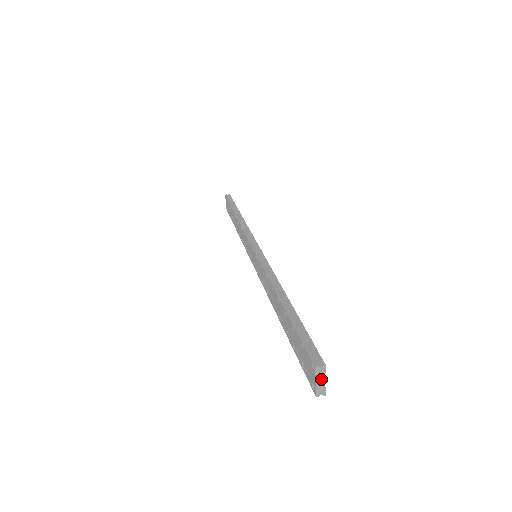
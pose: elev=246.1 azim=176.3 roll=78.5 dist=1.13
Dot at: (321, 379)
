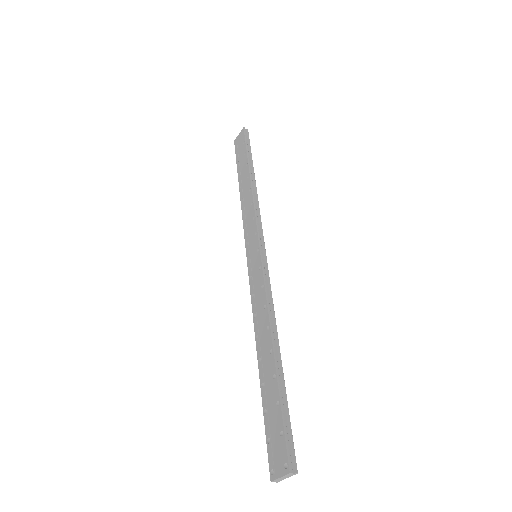
Dot at: (285, 477)
